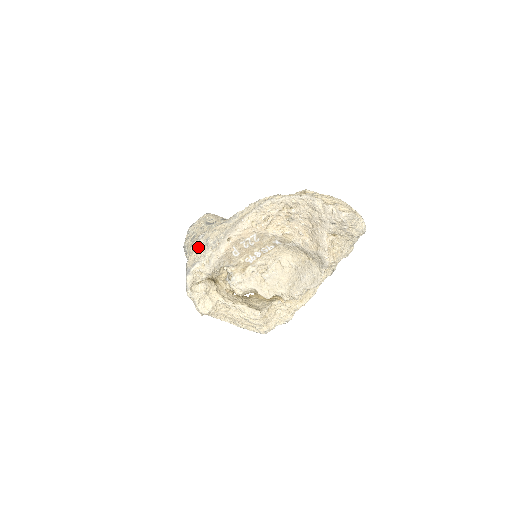
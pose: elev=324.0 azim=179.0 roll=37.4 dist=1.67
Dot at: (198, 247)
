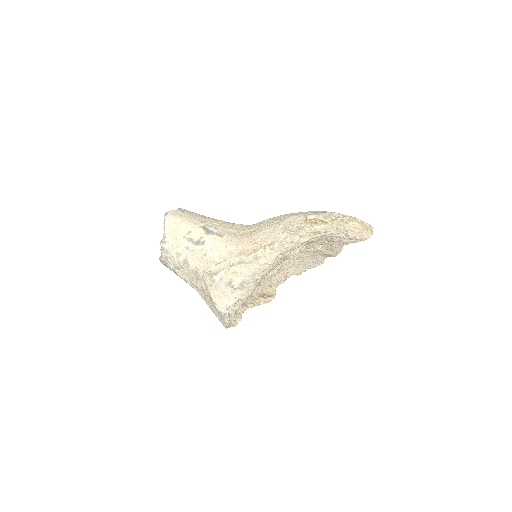
Dot at: (220, 289)
